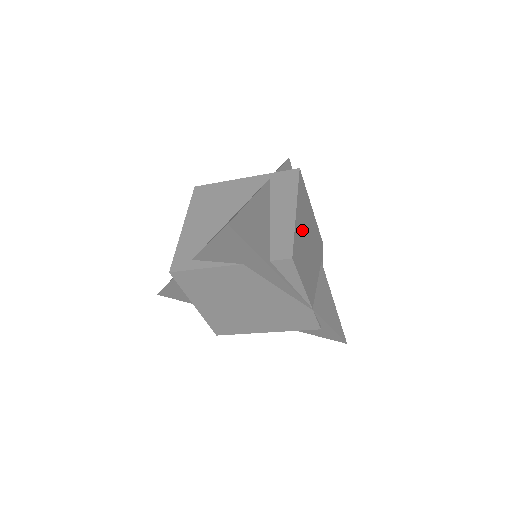
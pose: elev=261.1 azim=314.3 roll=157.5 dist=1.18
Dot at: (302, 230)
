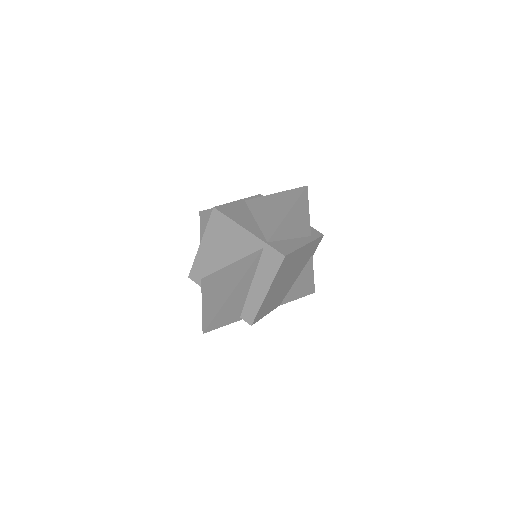
Dot at: (275, 289)
